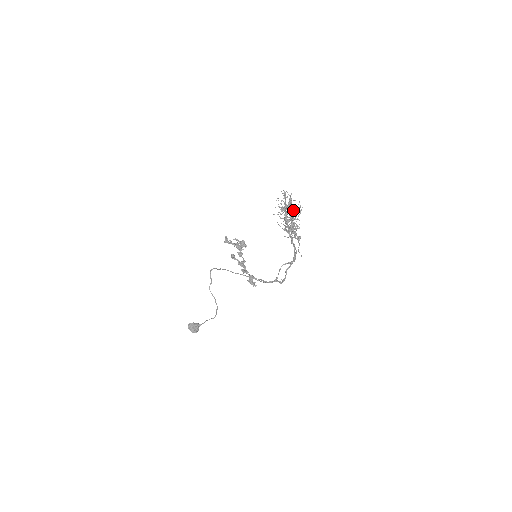
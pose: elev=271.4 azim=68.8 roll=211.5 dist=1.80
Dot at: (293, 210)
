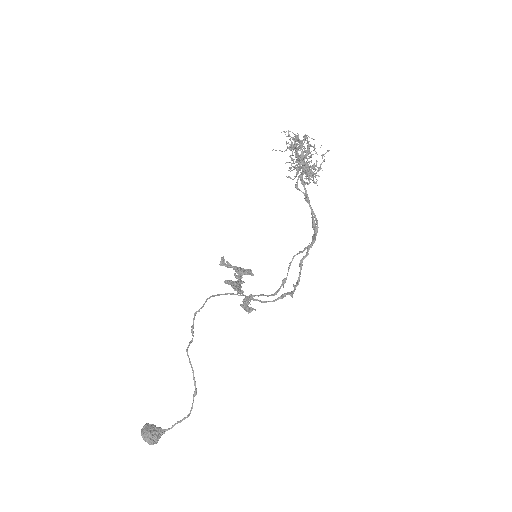
Dot at: (308, 145)
